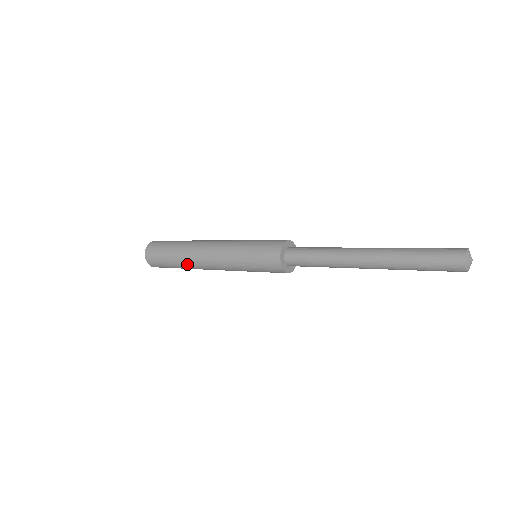
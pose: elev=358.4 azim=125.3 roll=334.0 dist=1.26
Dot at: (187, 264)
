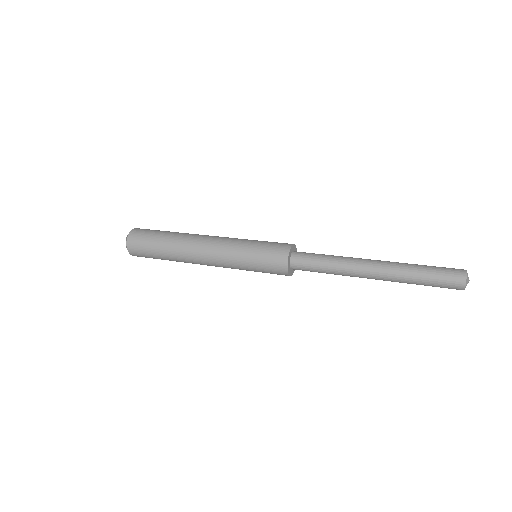
Dot at: occluded
